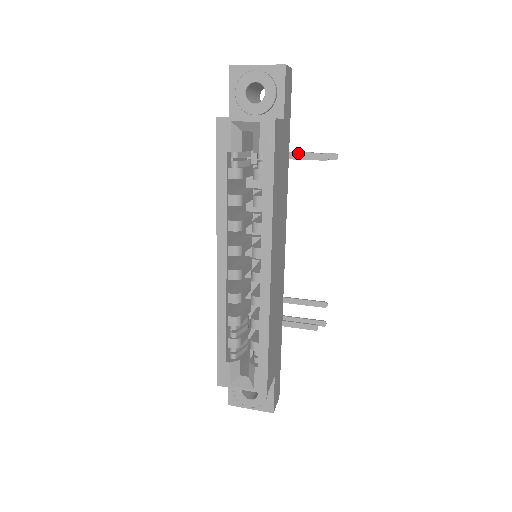
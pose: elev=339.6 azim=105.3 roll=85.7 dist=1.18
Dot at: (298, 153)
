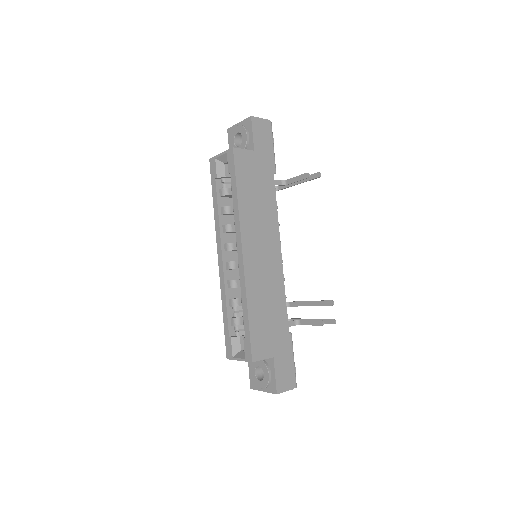
Dot at: (291, 178)
